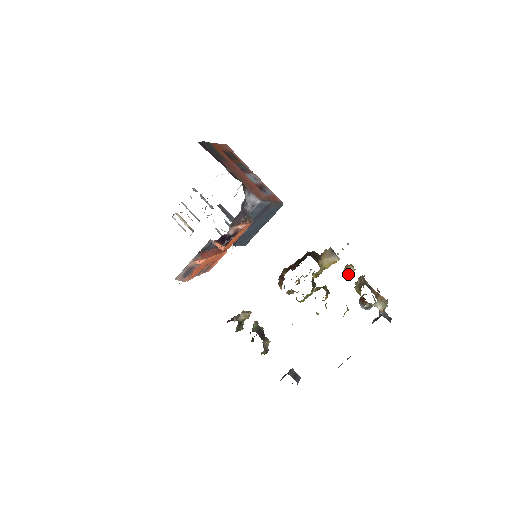
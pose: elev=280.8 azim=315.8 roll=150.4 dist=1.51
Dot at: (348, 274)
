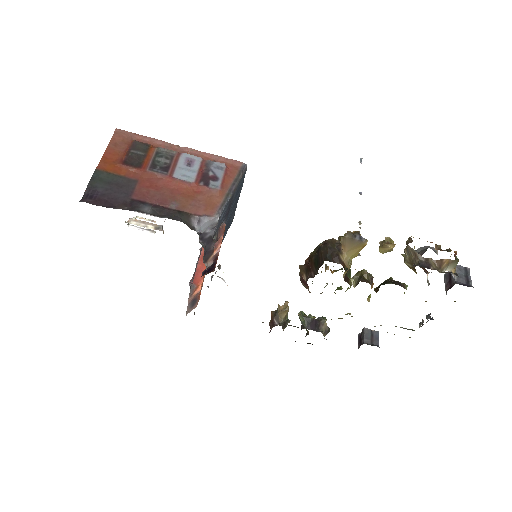
Dot at: occluded
